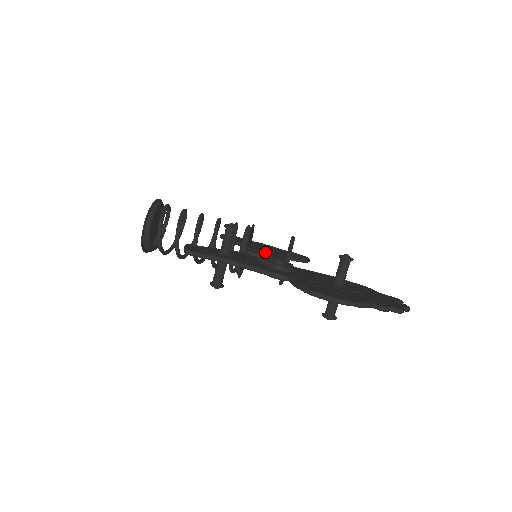
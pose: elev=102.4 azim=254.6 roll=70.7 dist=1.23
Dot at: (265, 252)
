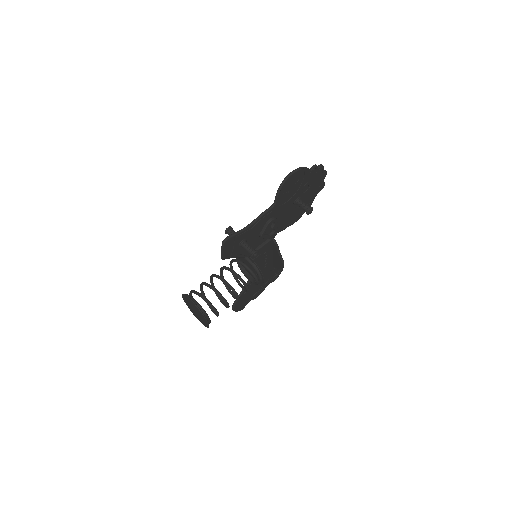
Dot at: occluded
